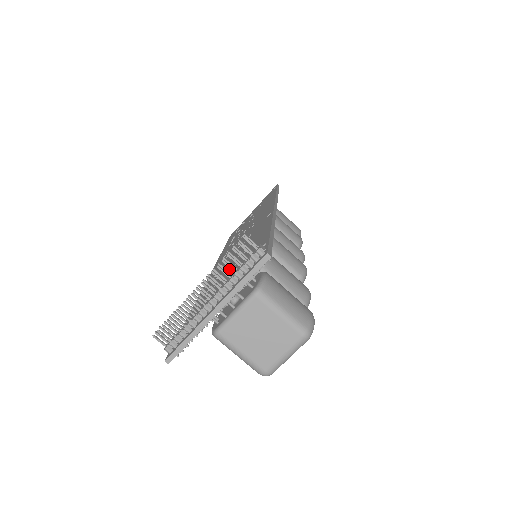
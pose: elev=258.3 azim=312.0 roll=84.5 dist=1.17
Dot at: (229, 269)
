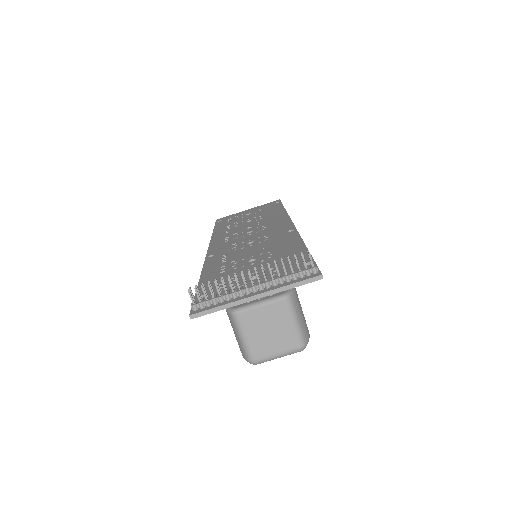
Dot at: (252, 261)
